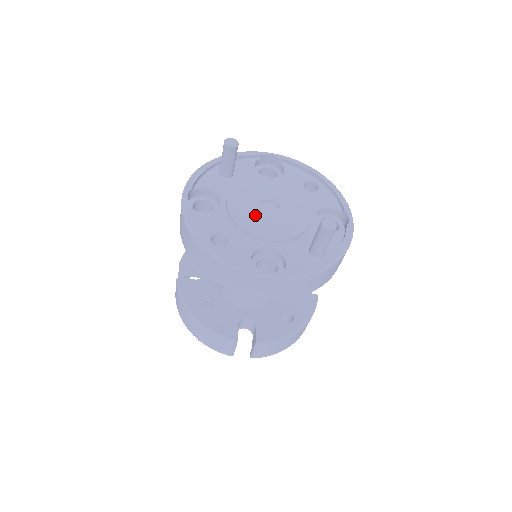
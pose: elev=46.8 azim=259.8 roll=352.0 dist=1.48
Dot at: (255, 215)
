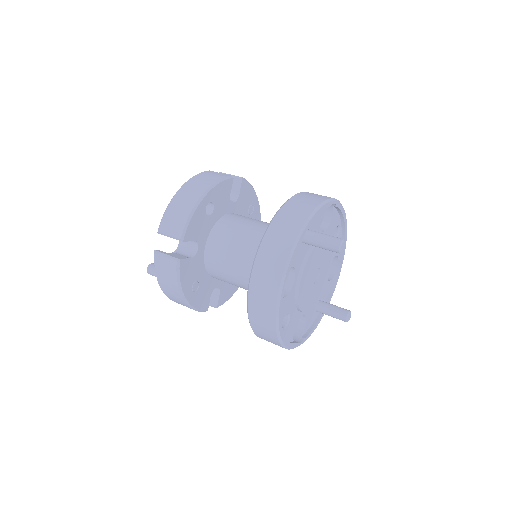
Dot at: (309, 290)
